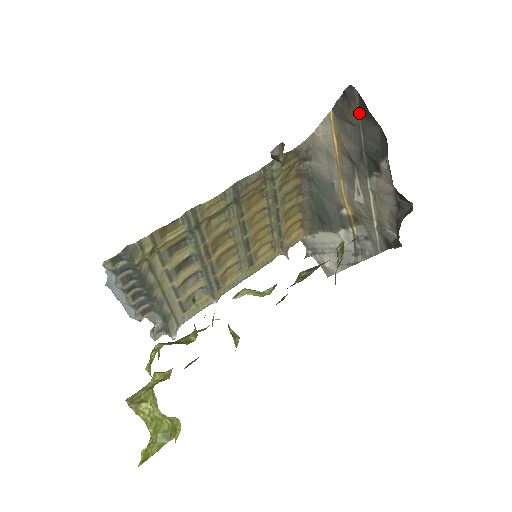
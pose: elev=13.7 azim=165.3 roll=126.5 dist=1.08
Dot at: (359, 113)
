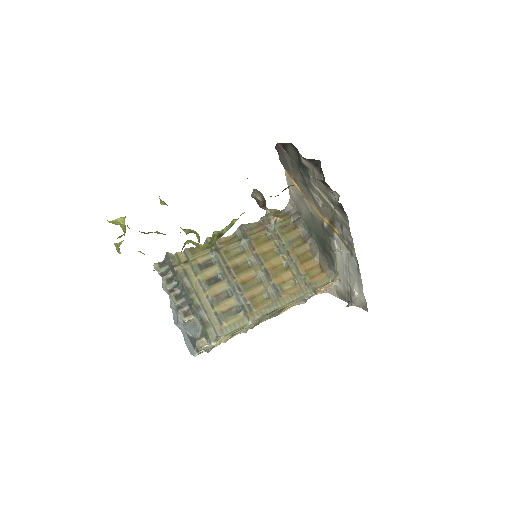
Dot at: (286, 152)
